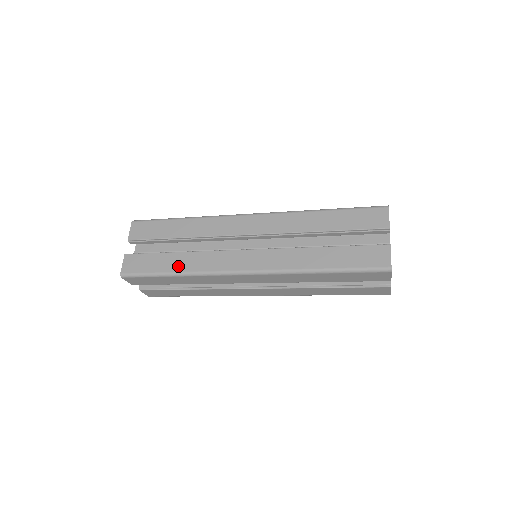
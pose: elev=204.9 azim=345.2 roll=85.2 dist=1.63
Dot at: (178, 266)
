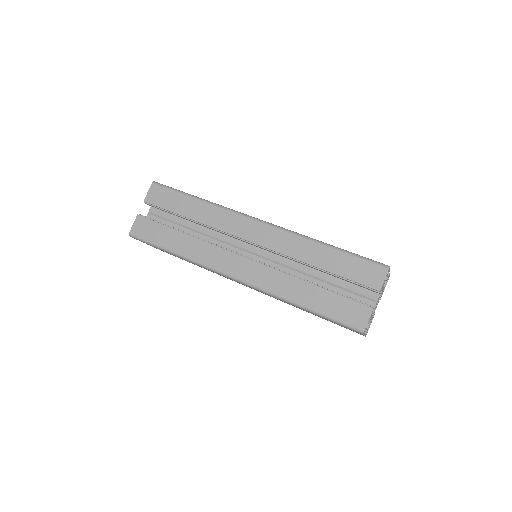
Dot at: (180, 247)
